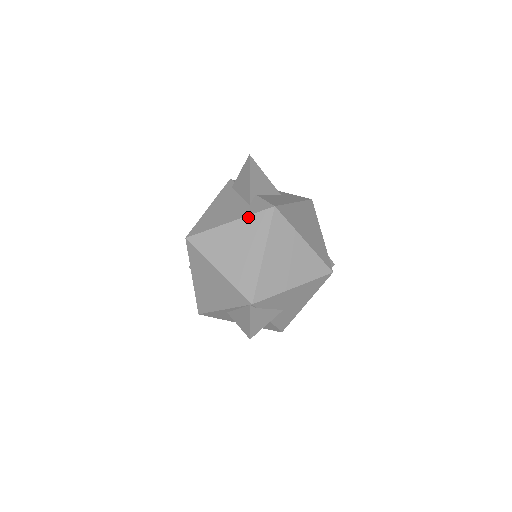
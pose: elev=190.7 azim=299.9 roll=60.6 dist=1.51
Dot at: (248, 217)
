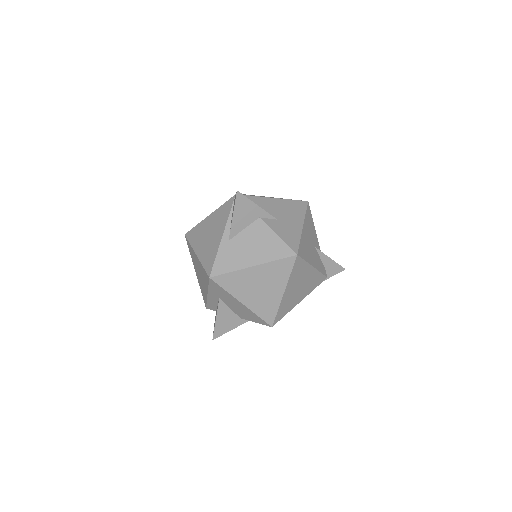
Dot at: occluded
